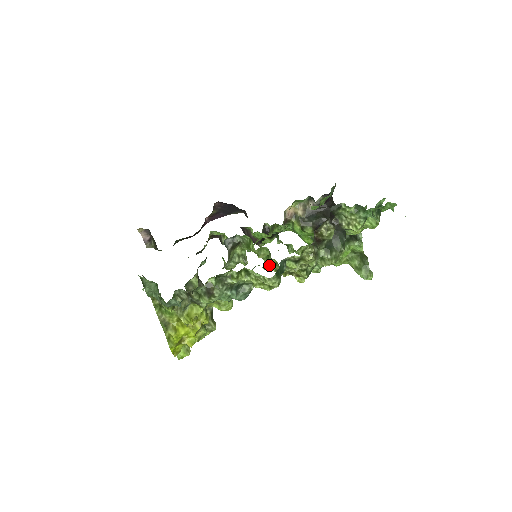
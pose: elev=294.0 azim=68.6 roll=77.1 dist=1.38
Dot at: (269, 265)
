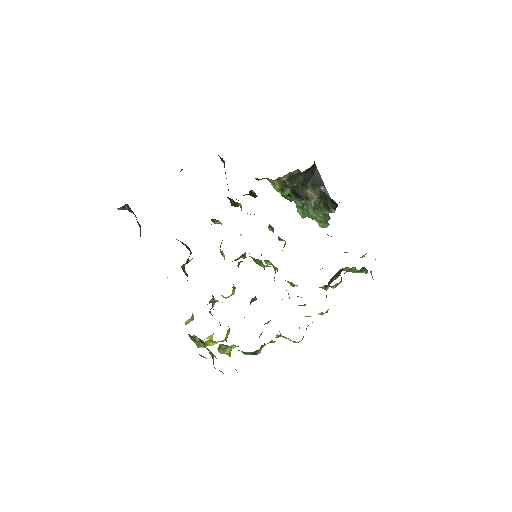
Dot at: occluded
